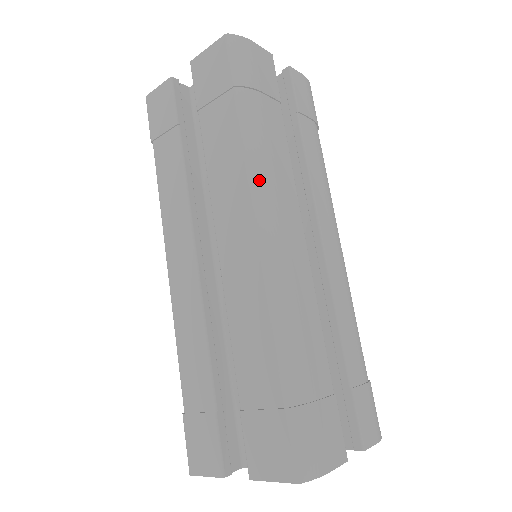
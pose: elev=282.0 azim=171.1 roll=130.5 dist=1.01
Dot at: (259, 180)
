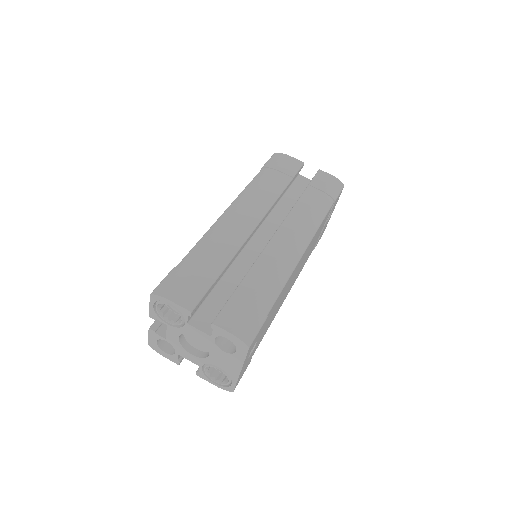
Dot at: (243, 195)
